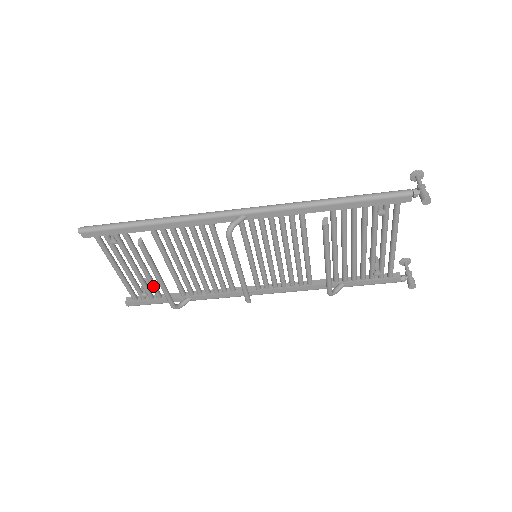
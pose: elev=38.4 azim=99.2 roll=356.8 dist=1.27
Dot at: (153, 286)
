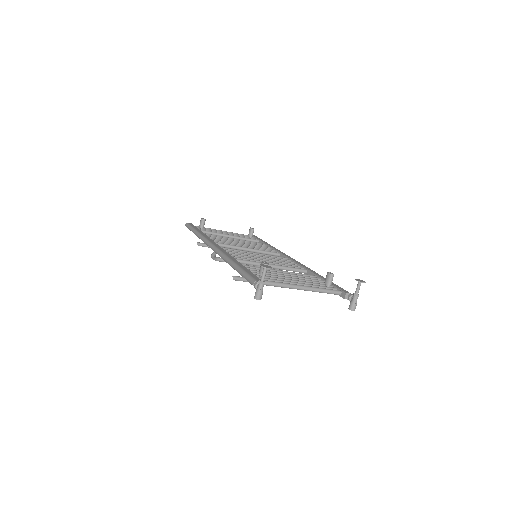
Dot at: occluded
